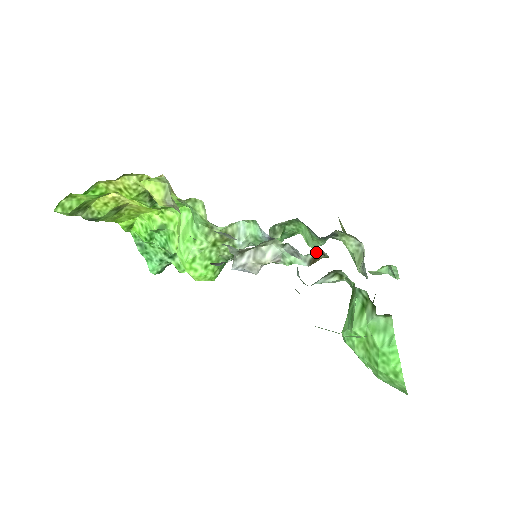
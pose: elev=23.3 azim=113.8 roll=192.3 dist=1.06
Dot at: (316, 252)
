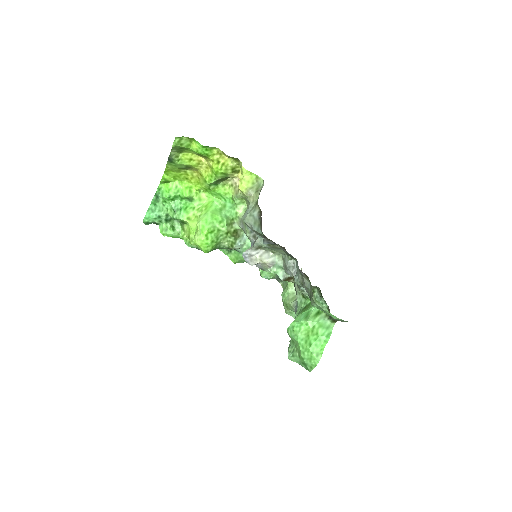
Dot at: occluded
